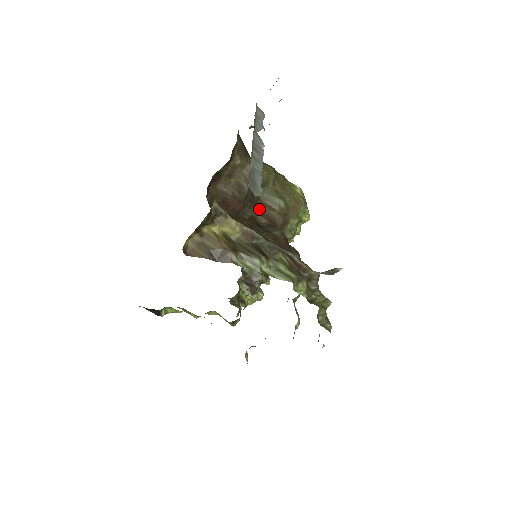
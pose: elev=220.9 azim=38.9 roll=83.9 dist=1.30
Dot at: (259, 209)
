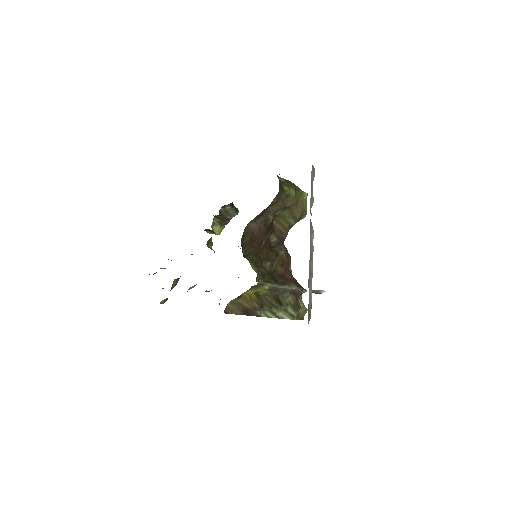
Dot at: (273, 228)
